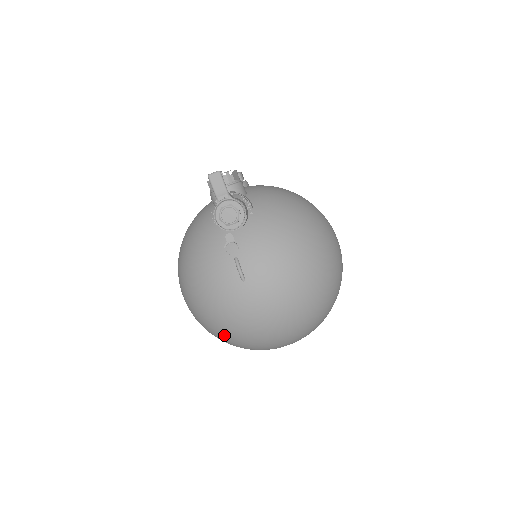
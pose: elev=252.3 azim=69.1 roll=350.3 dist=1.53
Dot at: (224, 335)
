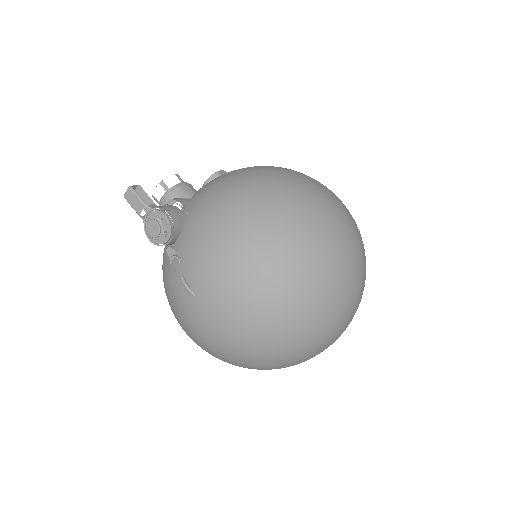
Dot at: (227, 361)
